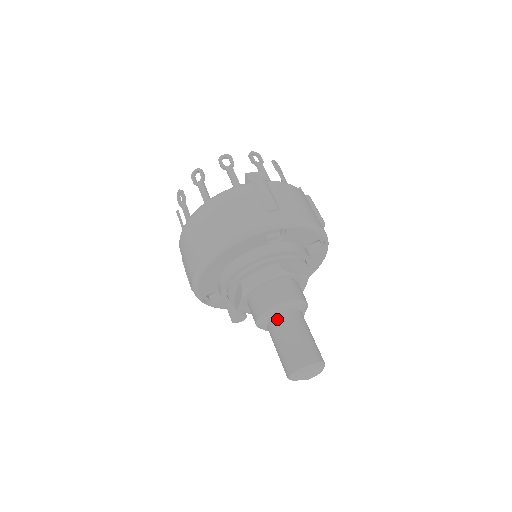
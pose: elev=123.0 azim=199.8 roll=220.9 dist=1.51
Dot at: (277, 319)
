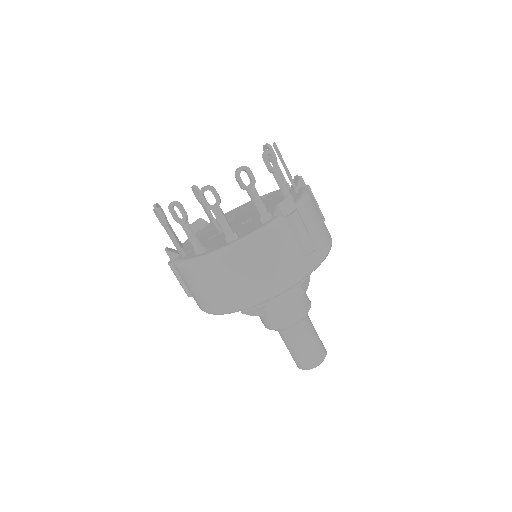
Dot at: (293, 329)
